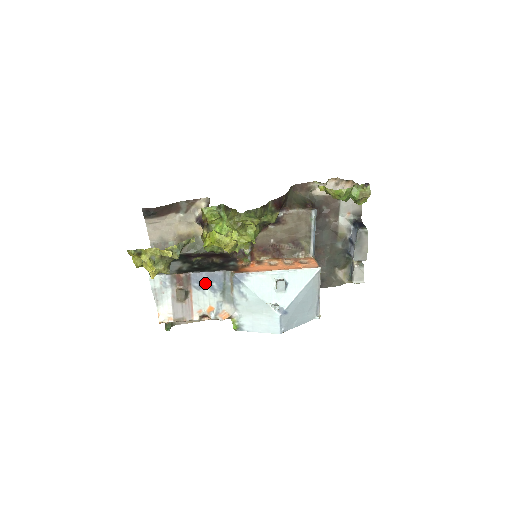
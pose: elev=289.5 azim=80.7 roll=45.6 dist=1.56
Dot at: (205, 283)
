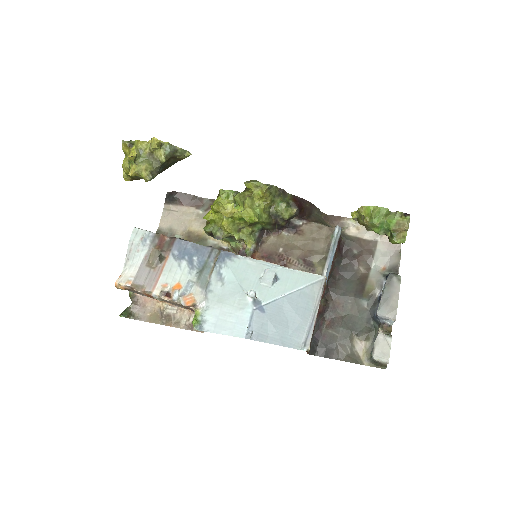
Dot at: (186, 254)
